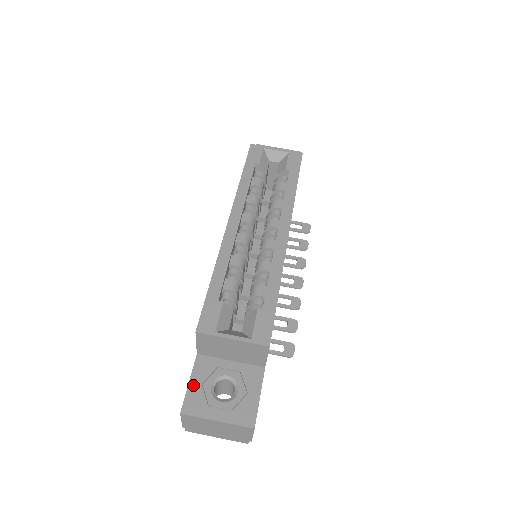
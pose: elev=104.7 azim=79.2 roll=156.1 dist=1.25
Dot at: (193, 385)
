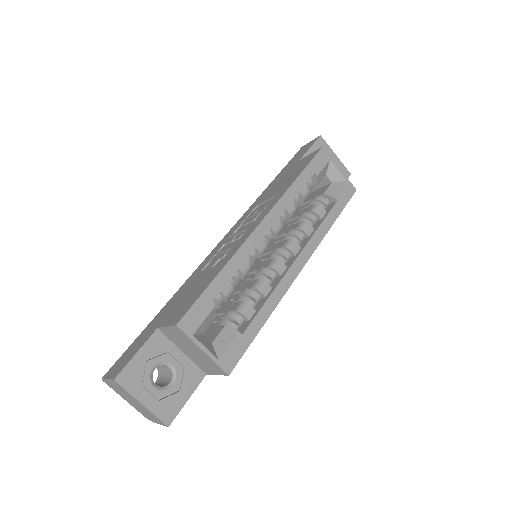
Dot at: (139, 358)
